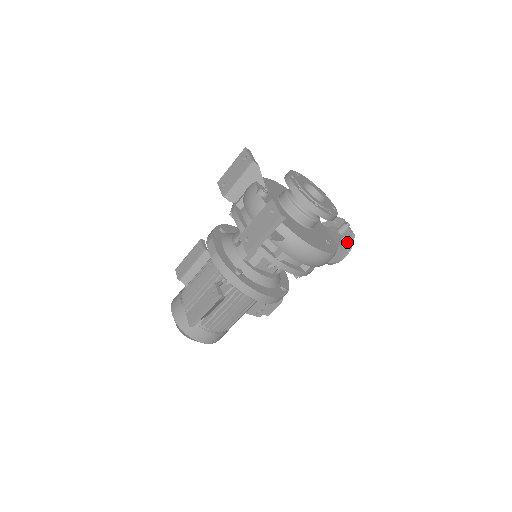
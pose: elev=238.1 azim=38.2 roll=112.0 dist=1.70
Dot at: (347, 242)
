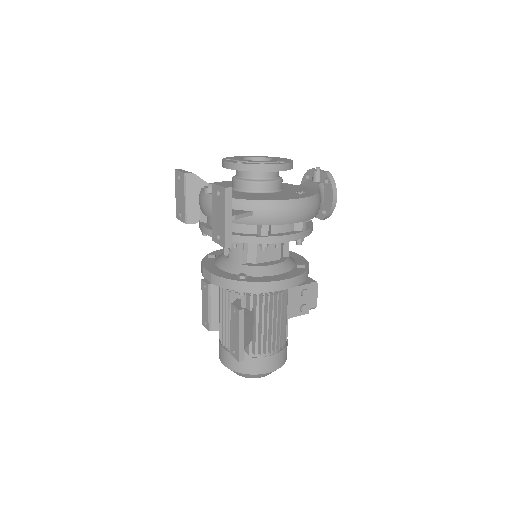
Dot at: (327, 183)
